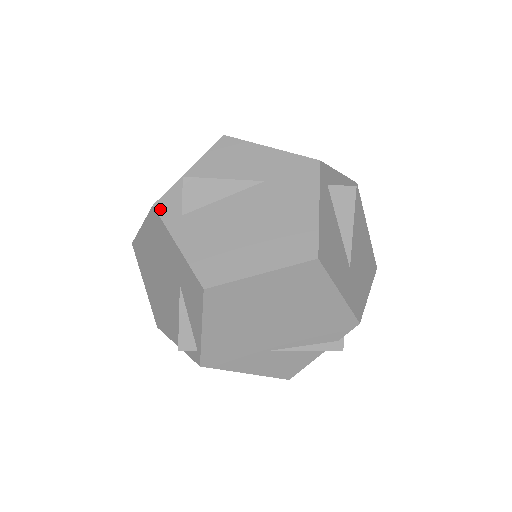
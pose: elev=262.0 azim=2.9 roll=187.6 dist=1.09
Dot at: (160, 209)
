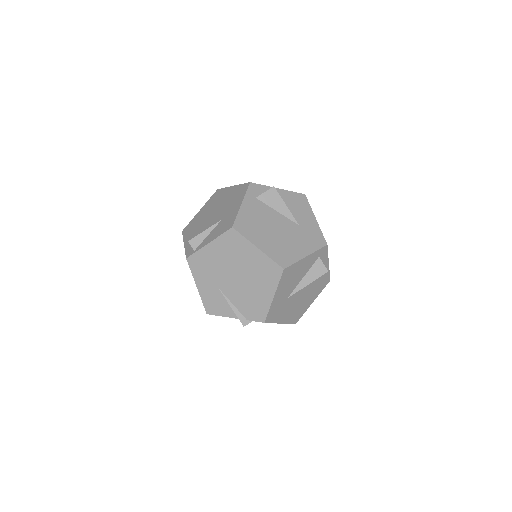
Dot at: (251, 186)
